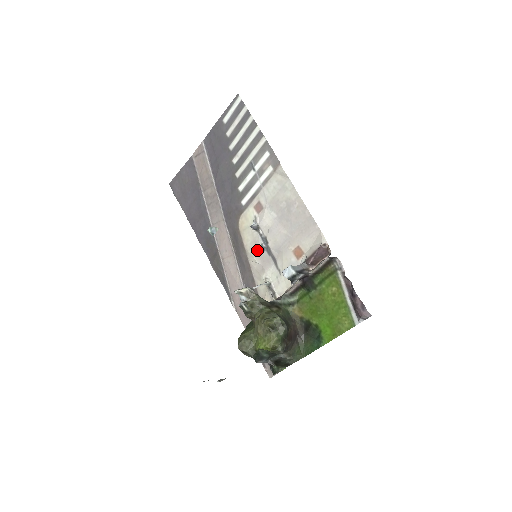
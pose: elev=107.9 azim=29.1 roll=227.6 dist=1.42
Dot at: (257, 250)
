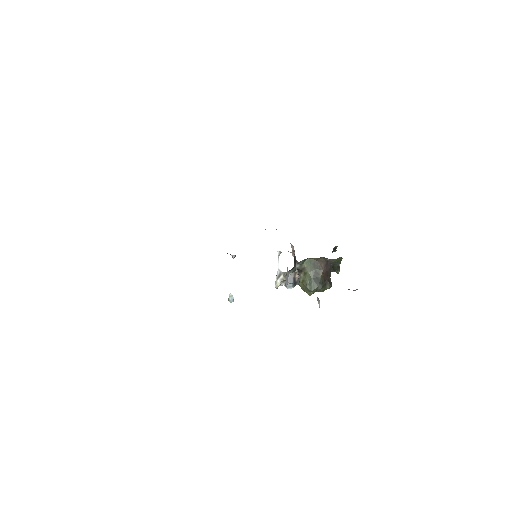
Dot at: occluded
